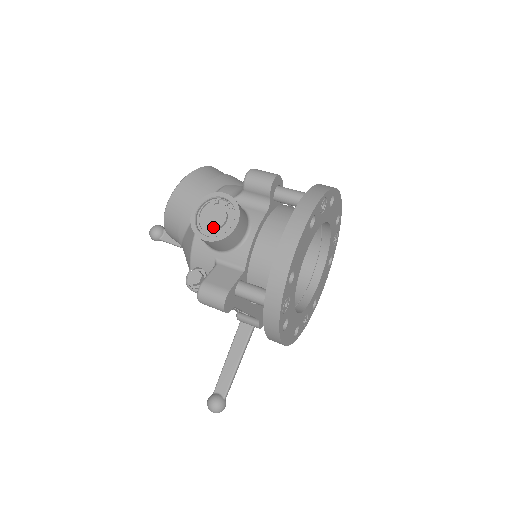
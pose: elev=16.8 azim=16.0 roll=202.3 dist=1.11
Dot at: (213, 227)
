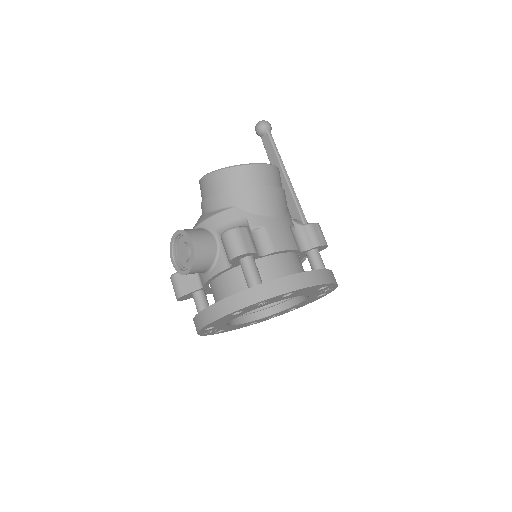
Dot at: (179, 257)
